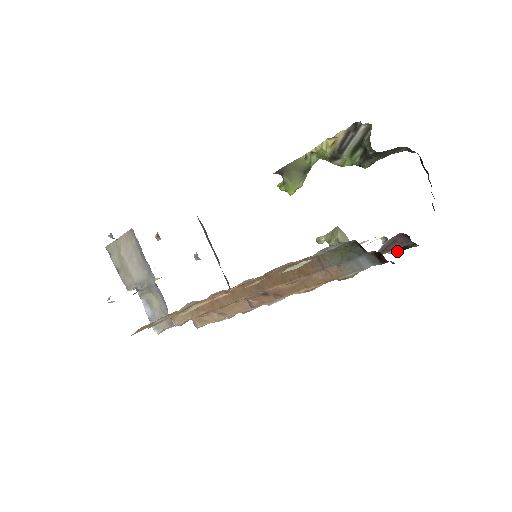
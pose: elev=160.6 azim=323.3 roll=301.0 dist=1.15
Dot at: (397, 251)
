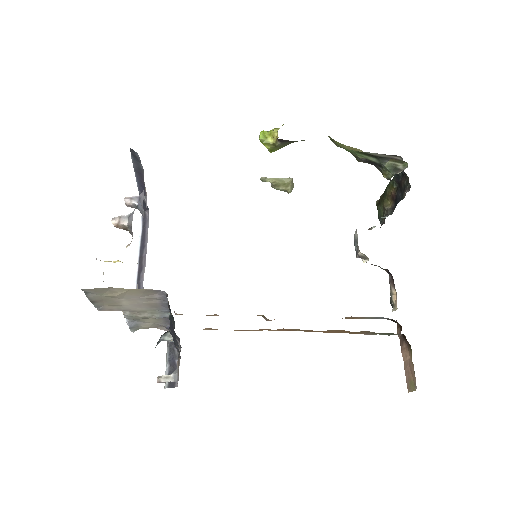
Dot at: (366, 262)
